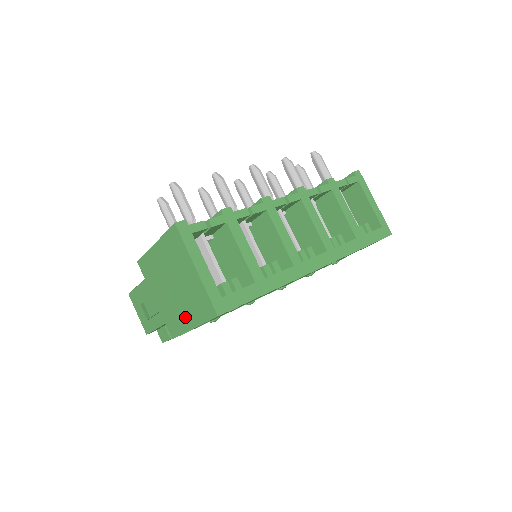
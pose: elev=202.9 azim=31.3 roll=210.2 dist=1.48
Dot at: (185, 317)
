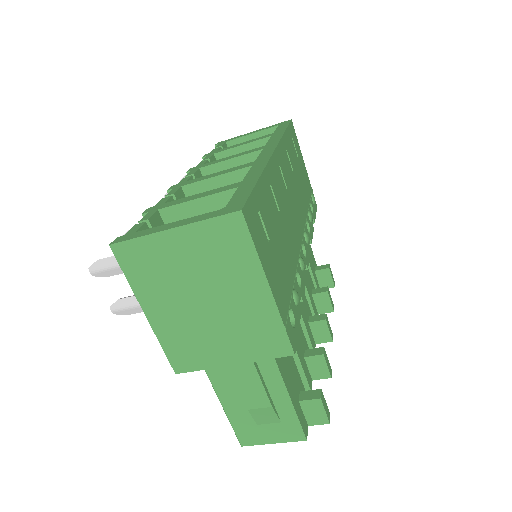
Dot at: (252, 298)
